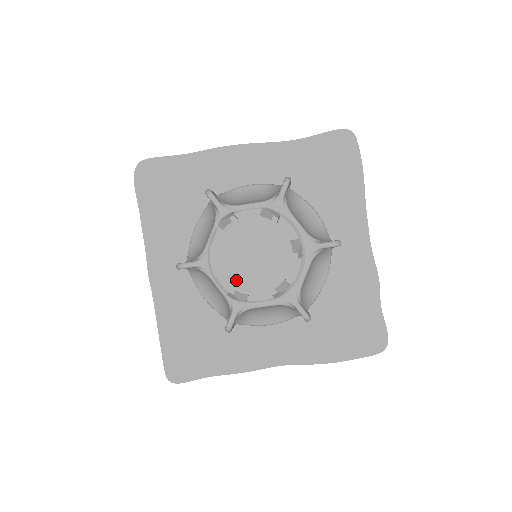
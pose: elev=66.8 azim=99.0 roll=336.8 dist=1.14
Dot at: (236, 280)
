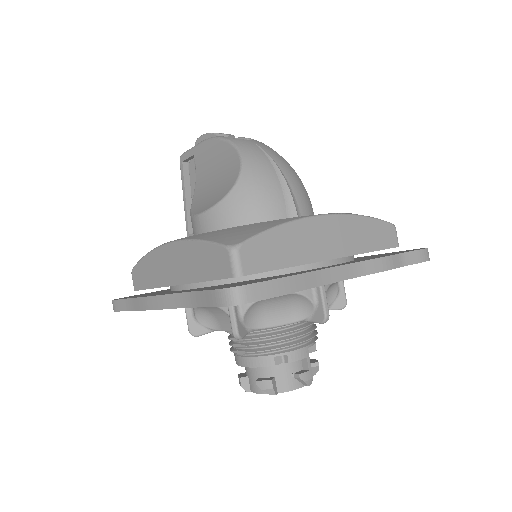
Dot at: occluded
